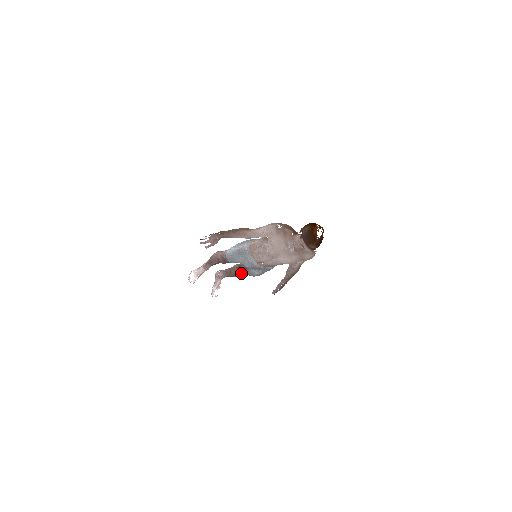
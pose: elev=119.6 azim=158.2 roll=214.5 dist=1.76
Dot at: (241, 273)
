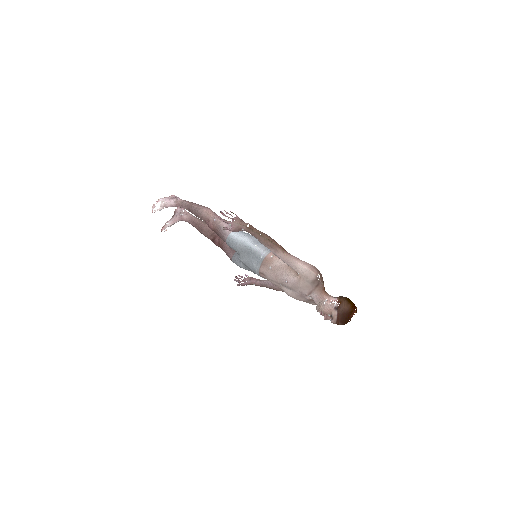
Dot at: (218, 245)
